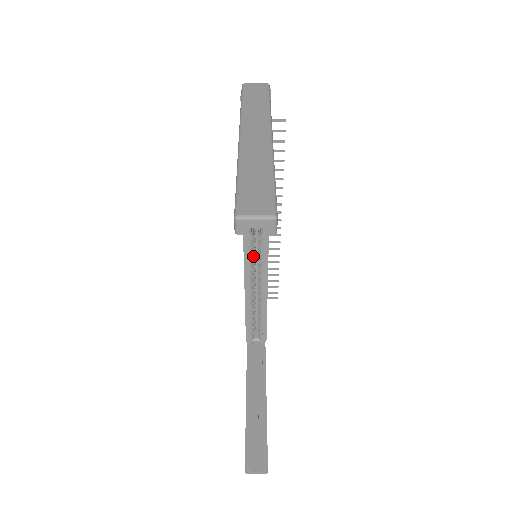
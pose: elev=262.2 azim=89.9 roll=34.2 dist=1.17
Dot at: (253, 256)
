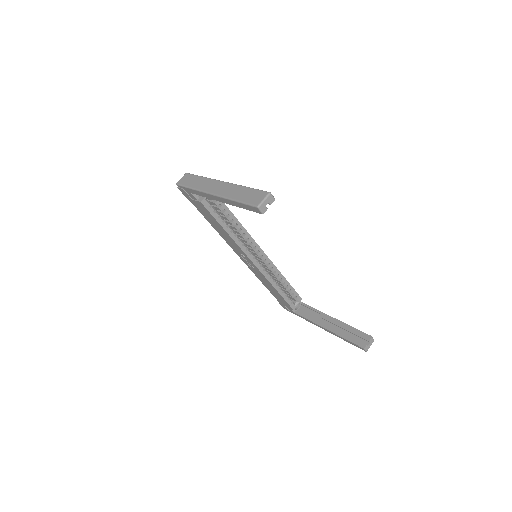
Dot at: (255, 257)
